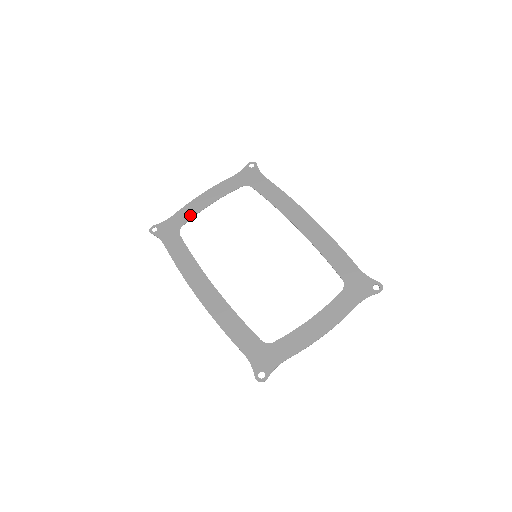
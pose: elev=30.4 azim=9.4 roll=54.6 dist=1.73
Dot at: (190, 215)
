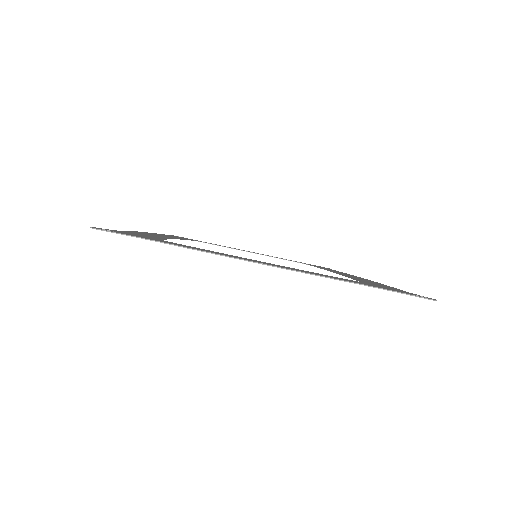
Dot at: occluded
